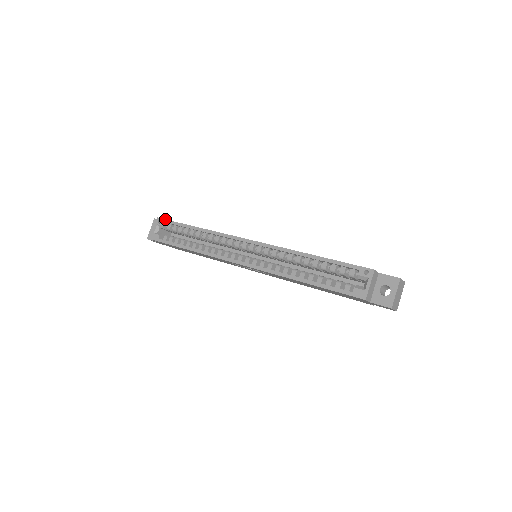
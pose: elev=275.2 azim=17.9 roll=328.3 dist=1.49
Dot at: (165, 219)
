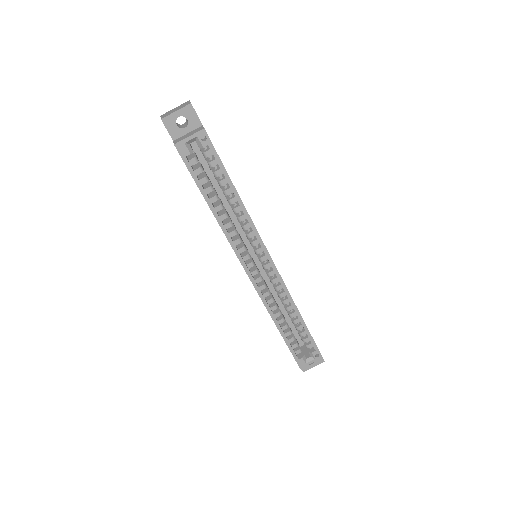
Dot at: occluded
